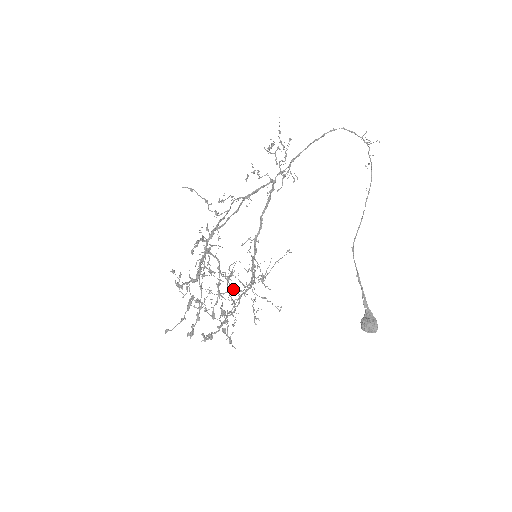
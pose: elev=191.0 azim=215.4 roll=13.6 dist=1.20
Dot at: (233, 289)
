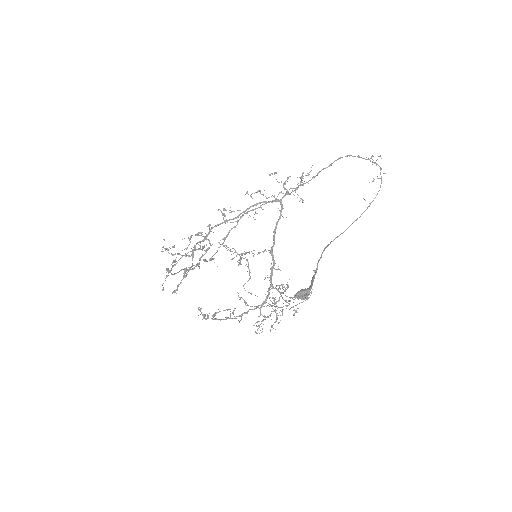
Dot at: (206, 260)
